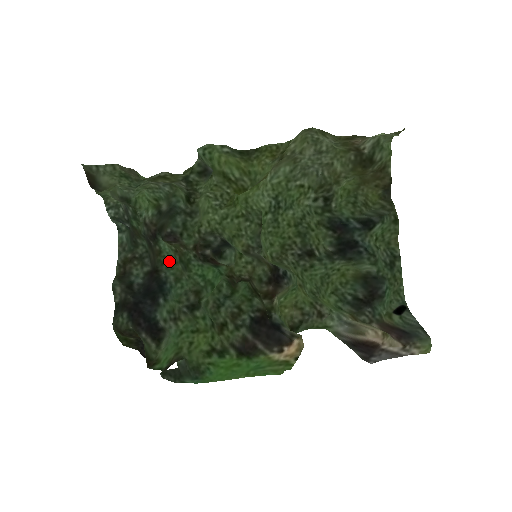
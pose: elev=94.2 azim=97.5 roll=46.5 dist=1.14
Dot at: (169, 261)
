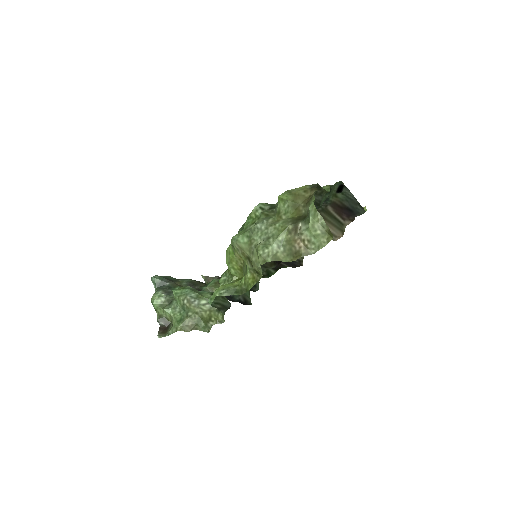
Dot at: (212, 281)
